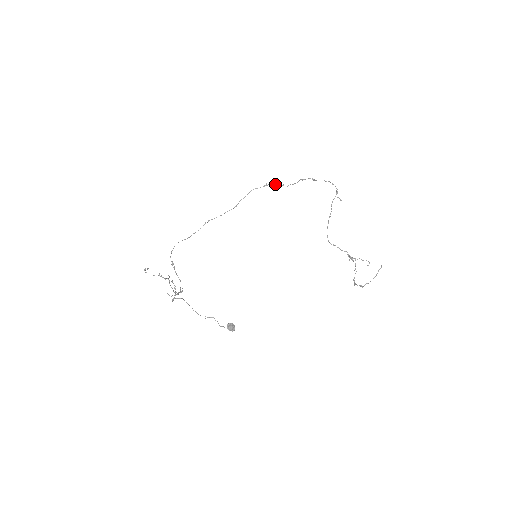
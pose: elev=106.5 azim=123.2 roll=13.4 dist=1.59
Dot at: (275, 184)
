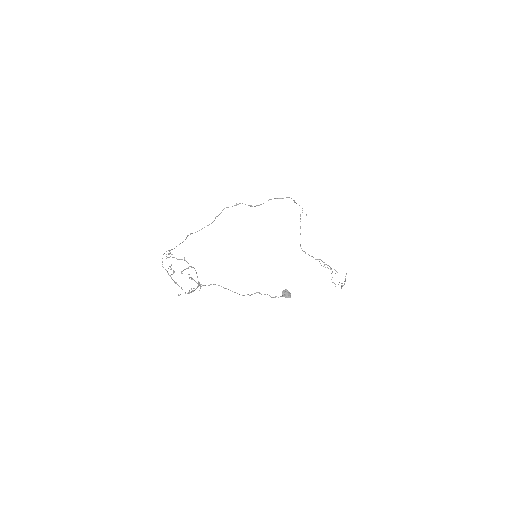
Dot at: occluded
